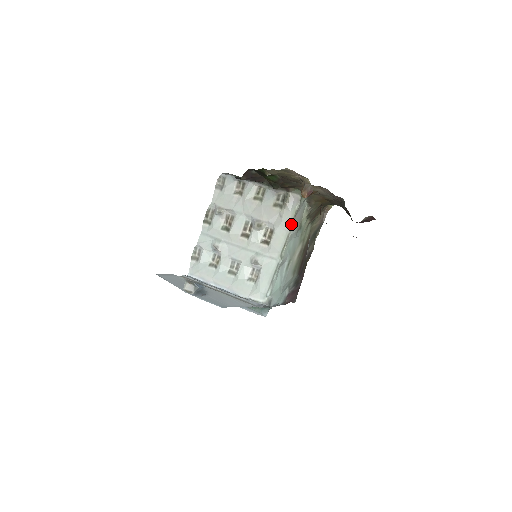
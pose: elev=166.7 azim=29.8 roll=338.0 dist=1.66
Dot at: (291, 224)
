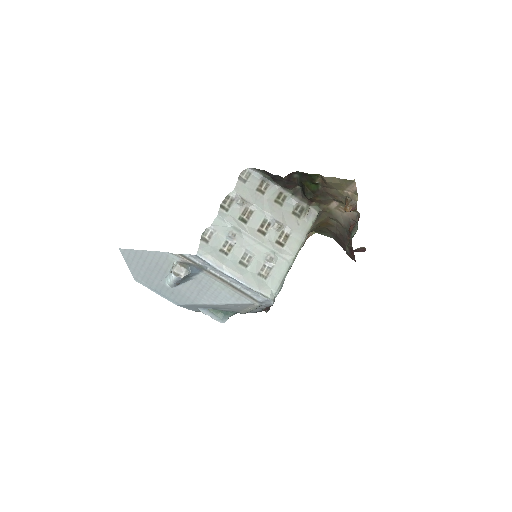
Dot at: (307, 234)
